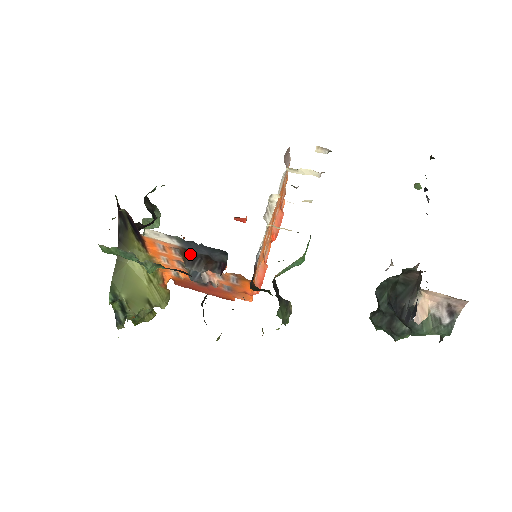
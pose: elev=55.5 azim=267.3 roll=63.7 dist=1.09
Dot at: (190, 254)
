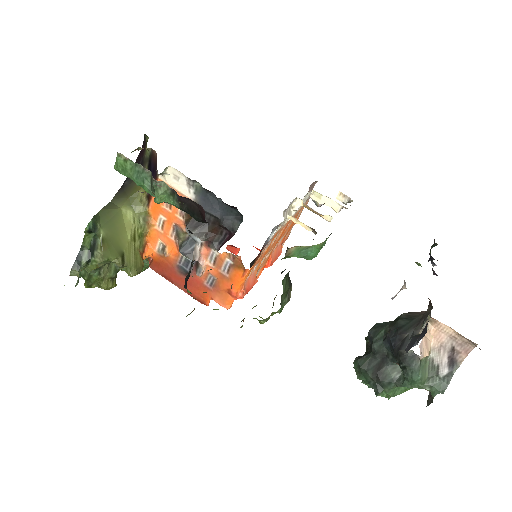
Dot at: occluded
